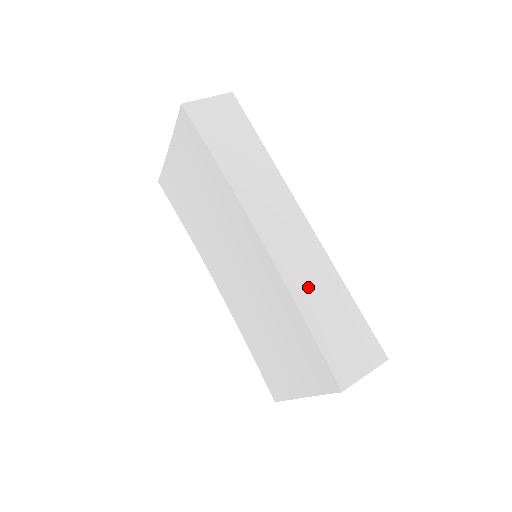
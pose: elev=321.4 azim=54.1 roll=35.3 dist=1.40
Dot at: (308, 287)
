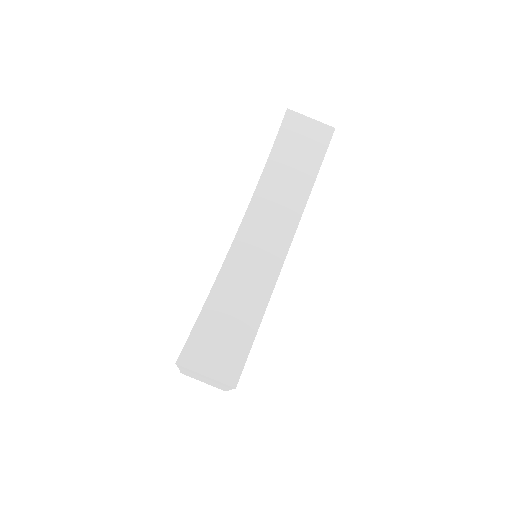
Dot at: (236, 282)
